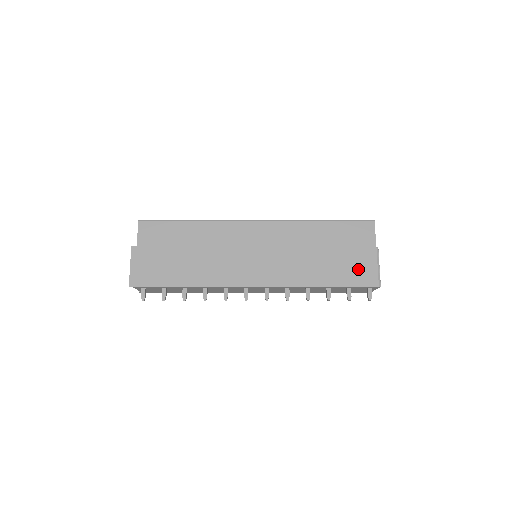
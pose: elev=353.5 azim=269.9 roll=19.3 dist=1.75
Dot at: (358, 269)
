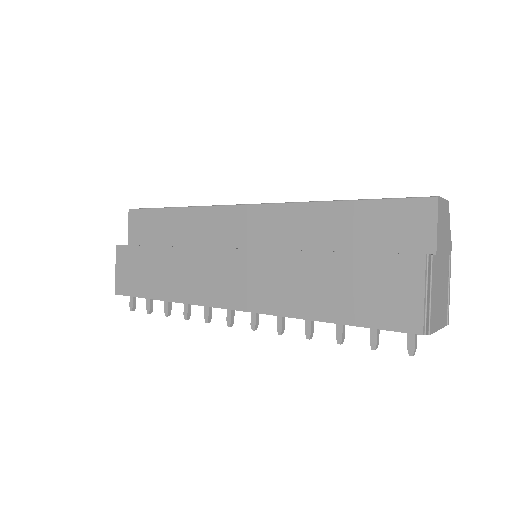
Dot at: (386, 297)
